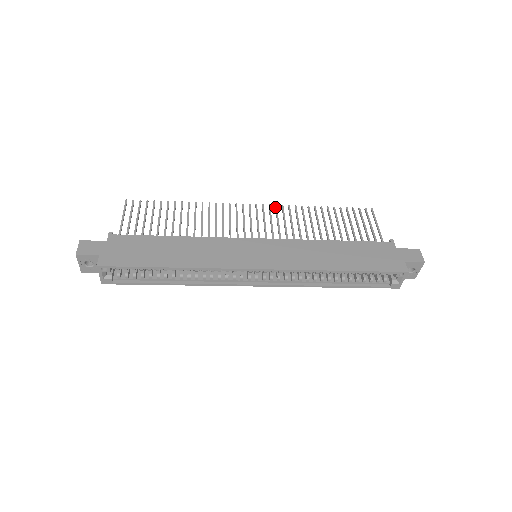
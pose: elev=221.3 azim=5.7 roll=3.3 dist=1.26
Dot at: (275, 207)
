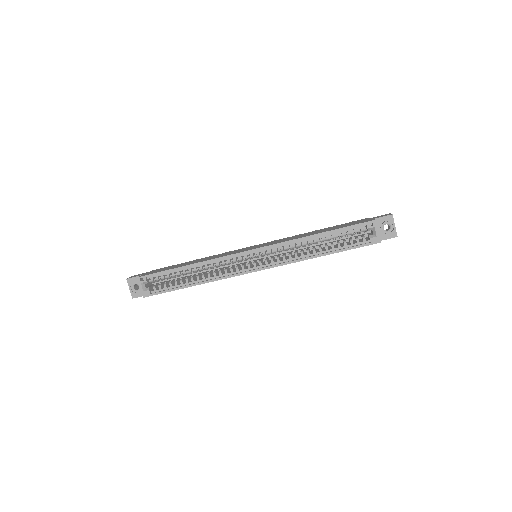
Dot at: occluded
